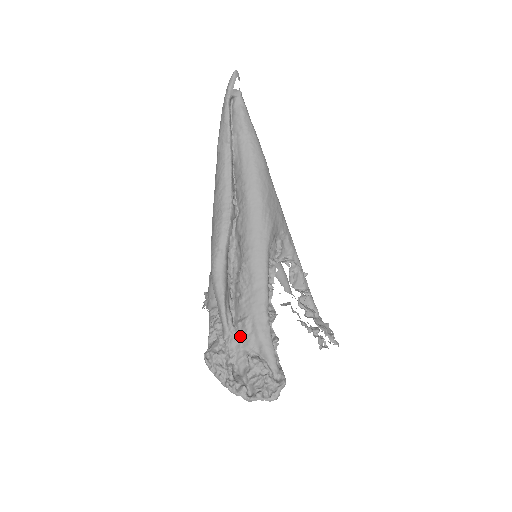
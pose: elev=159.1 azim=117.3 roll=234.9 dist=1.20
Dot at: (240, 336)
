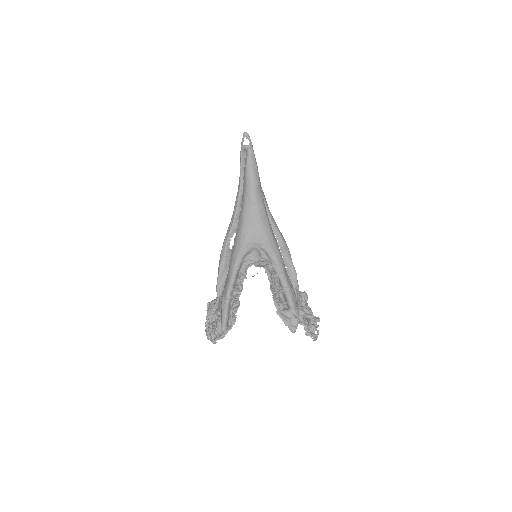
Dot at: occluded
